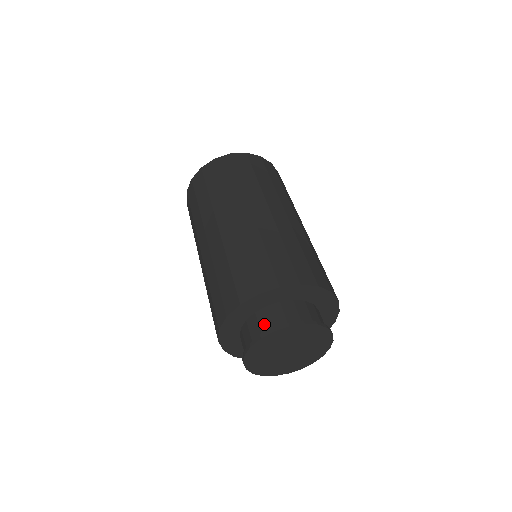
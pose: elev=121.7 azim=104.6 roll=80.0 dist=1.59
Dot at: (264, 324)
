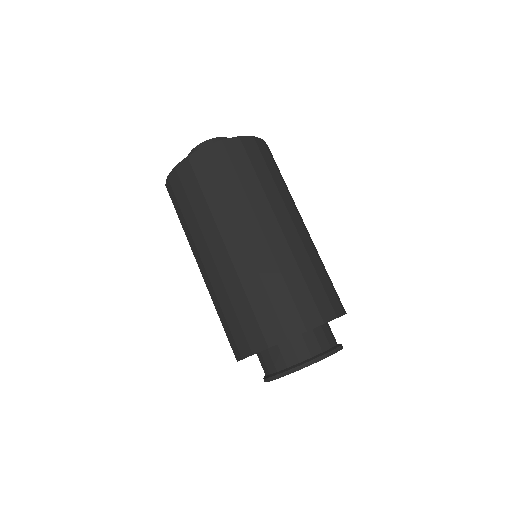
Dot at: (301, 353)
